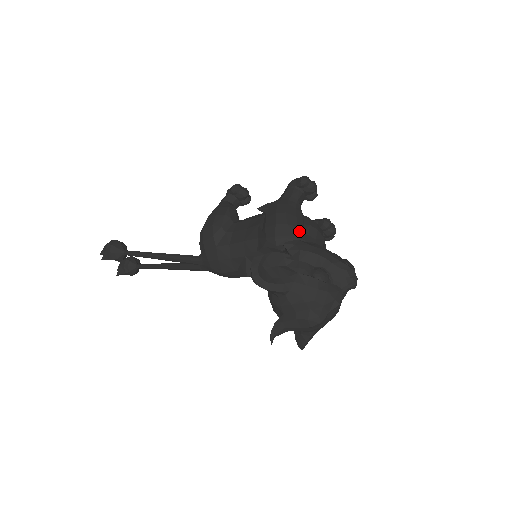
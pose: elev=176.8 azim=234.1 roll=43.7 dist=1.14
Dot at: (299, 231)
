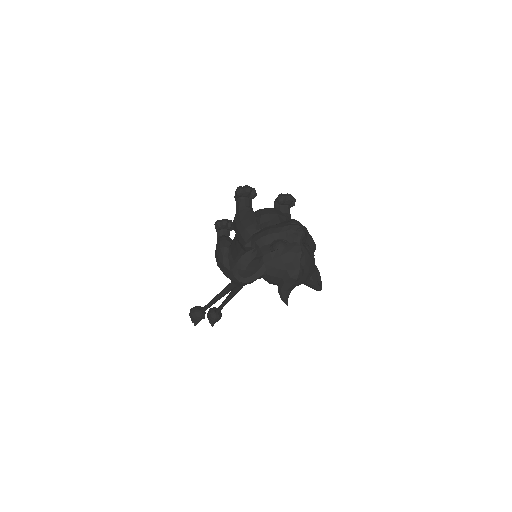
Dot at: (255, 226)
